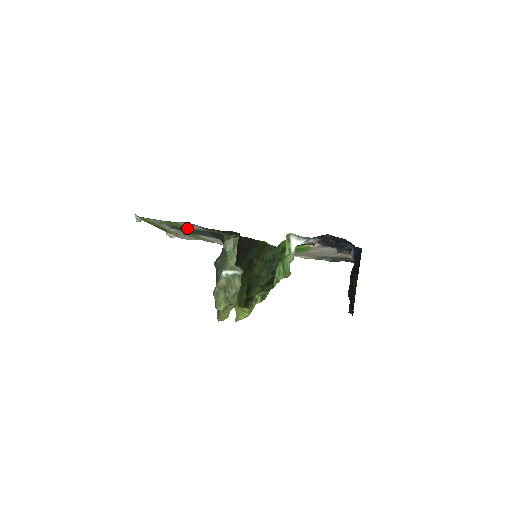
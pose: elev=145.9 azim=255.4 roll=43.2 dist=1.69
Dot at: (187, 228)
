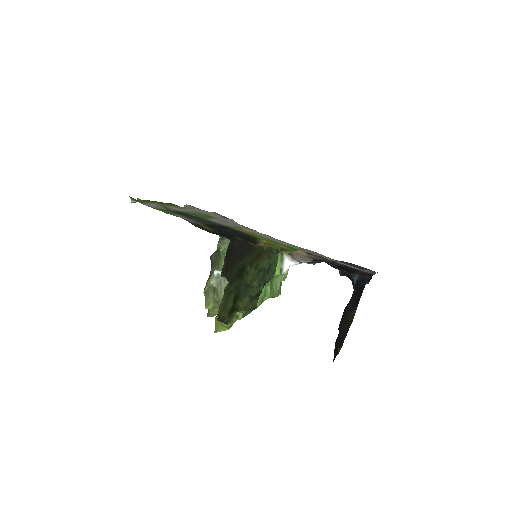
Dot at: (185, 216)
